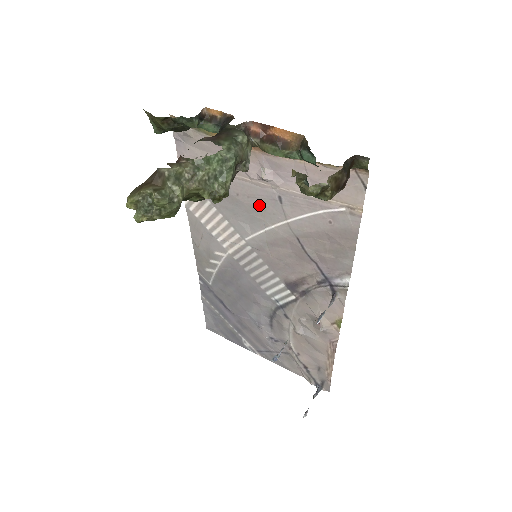
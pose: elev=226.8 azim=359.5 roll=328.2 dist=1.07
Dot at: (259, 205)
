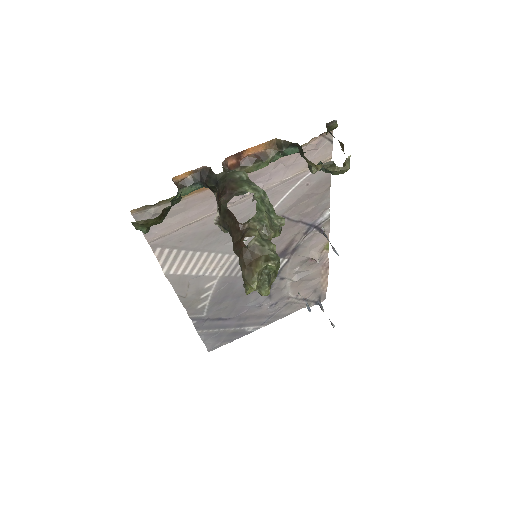
Dot at: (243, 218)
